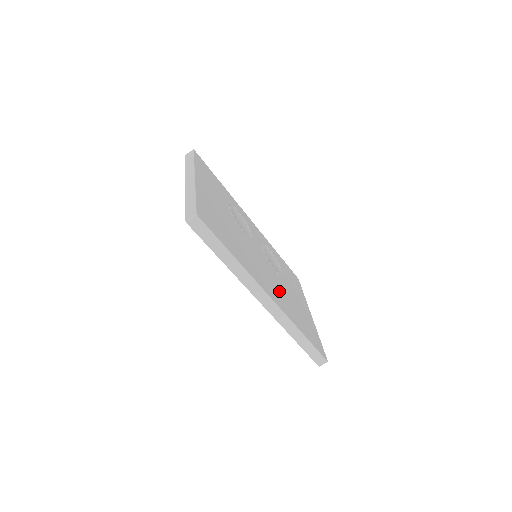
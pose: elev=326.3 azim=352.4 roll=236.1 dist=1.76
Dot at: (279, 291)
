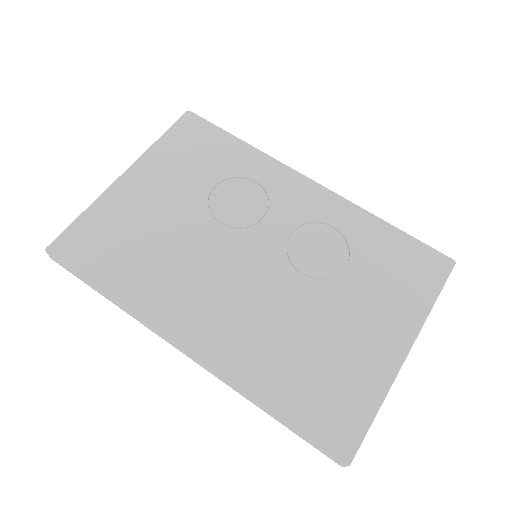
Dot at: (253, 323)
